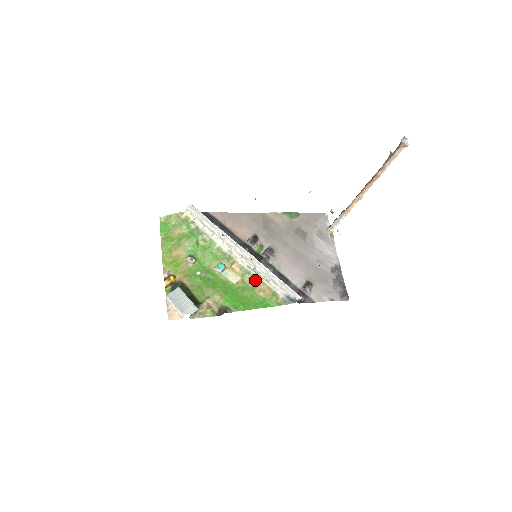
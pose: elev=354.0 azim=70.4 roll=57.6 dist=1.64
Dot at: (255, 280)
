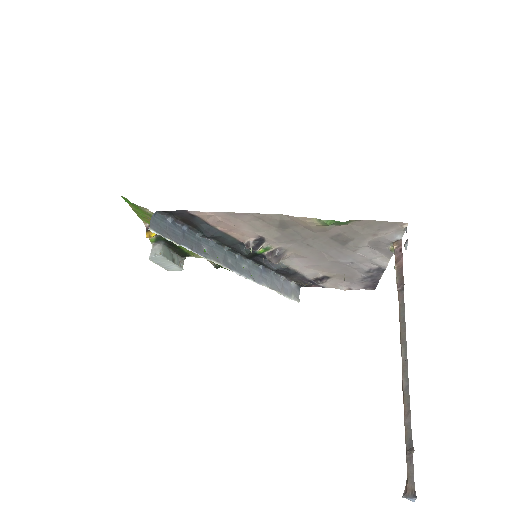
Dot at: occluded
